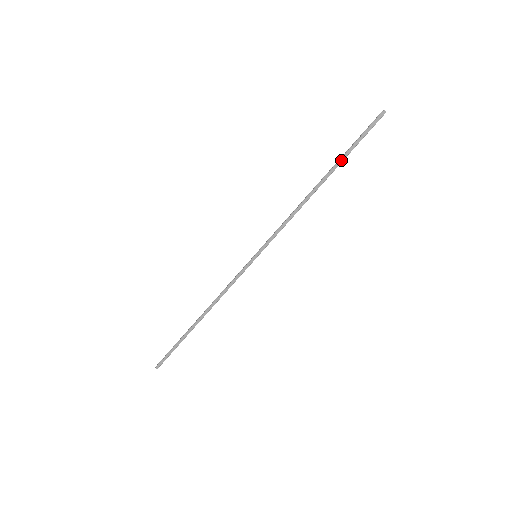
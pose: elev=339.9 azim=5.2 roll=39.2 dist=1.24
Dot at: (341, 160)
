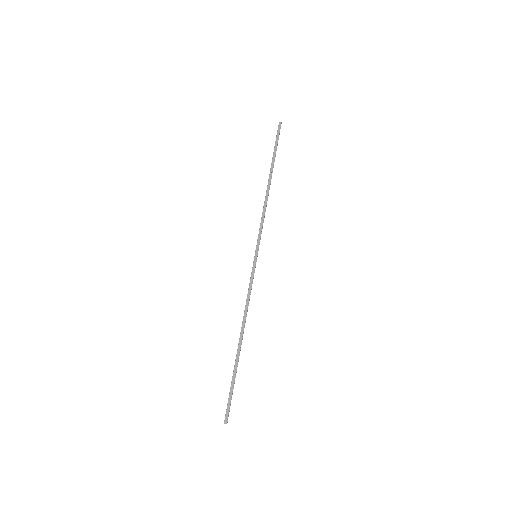
Dot at: (273, 160)
